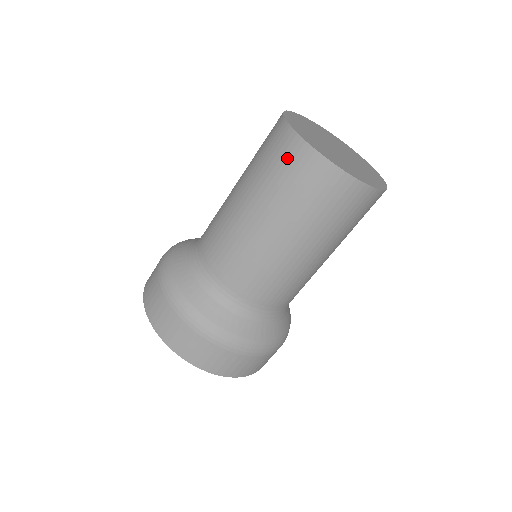
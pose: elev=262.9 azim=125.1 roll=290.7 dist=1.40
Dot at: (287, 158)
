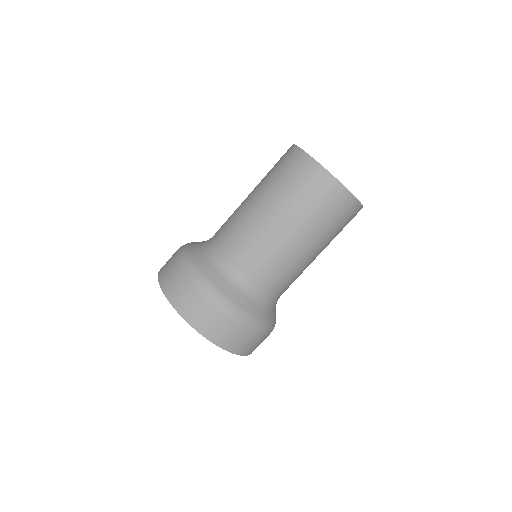
Dot at: (307, 177)
